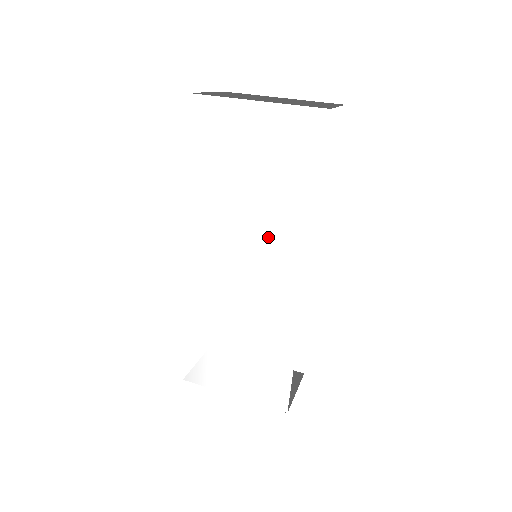
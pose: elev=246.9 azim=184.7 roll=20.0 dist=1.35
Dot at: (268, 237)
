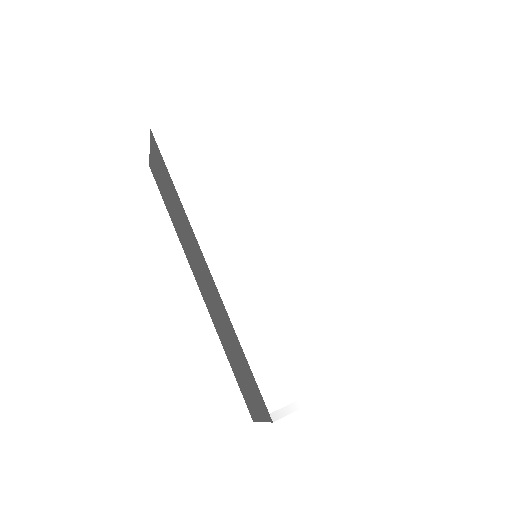
Dot at: (269, 205)
